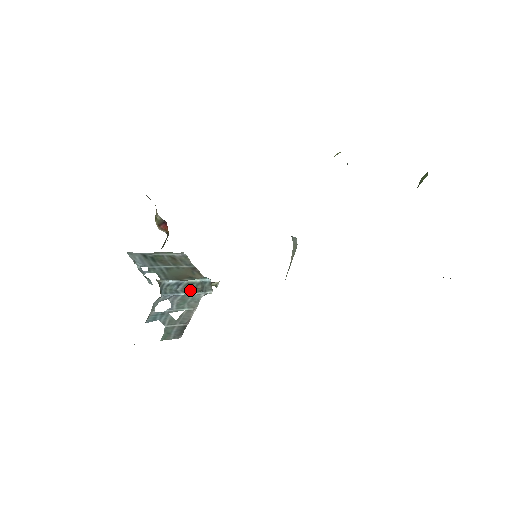
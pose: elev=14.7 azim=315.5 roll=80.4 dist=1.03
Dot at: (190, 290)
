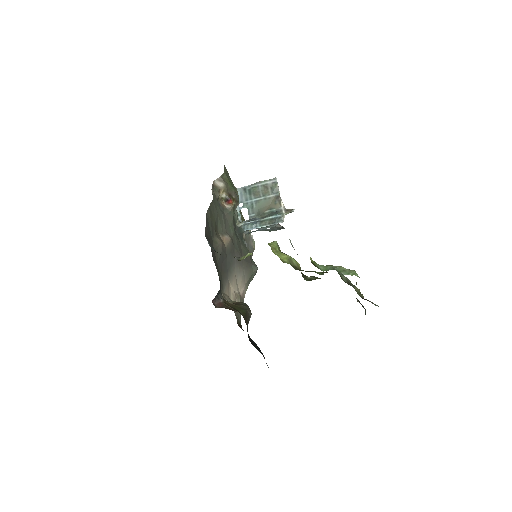
Dot at: (265, 224)
